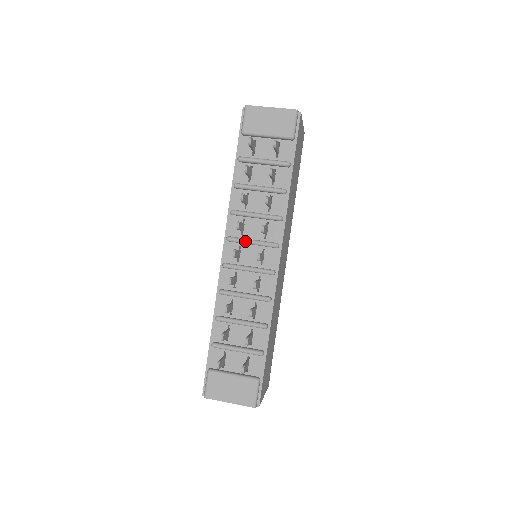
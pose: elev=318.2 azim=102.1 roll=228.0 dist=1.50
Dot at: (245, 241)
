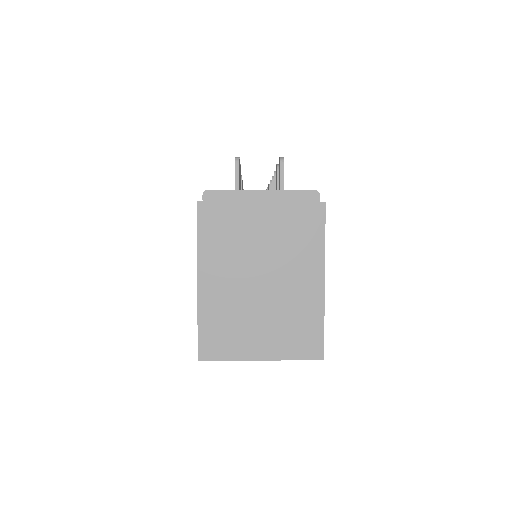
Dot at: occluded
